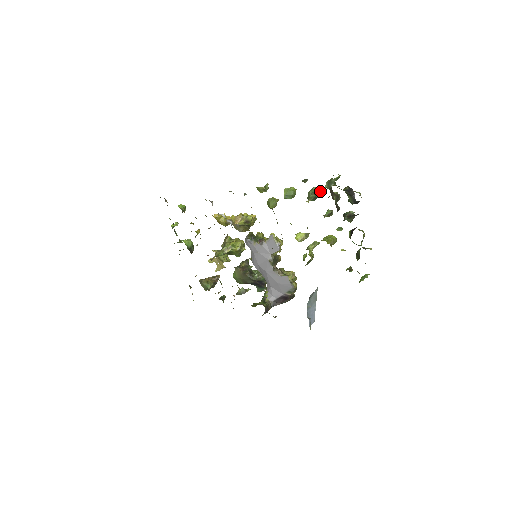
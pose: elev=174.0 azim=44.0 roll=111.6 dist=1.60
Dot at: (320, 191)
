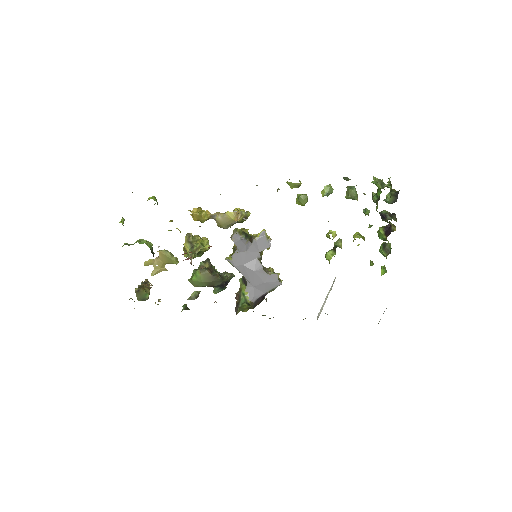
Dot at: occluded
